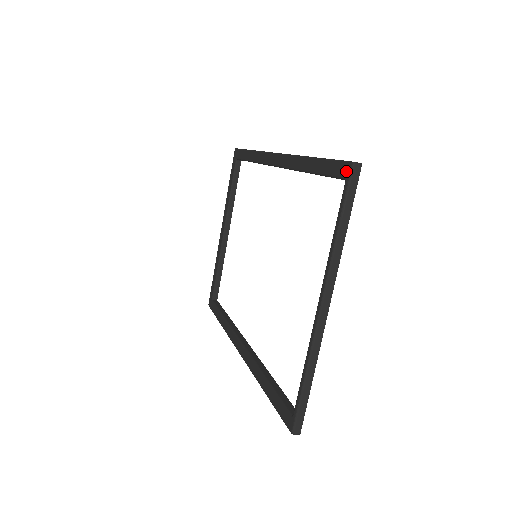
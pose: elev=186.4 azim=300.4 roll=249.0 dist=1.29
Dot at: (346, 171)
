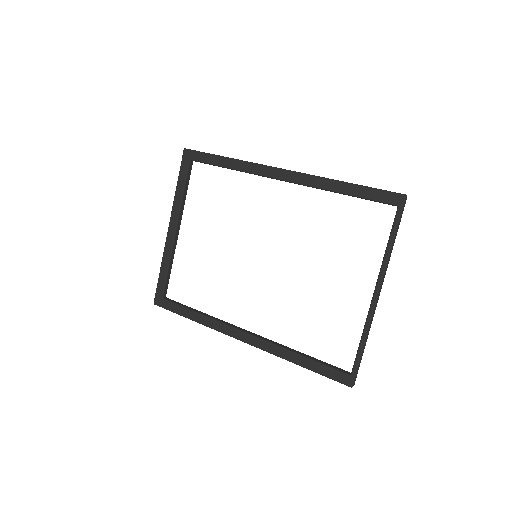
Dot at: (399, 200)
